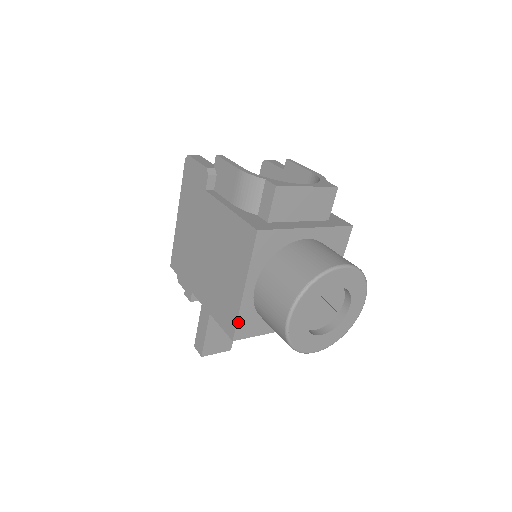
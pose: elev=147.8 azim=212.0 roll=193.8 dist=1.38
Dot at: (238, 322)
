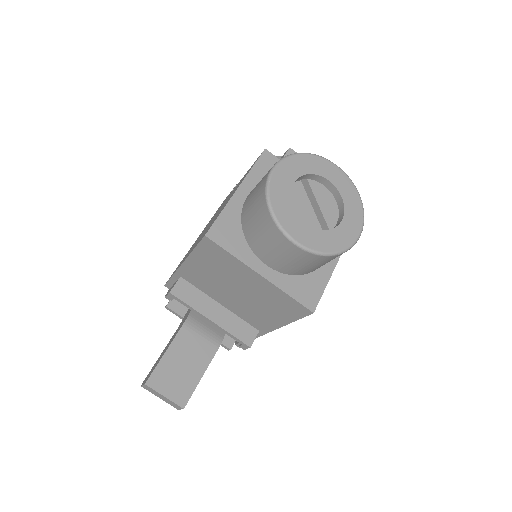
Dot at: (219, 219)
